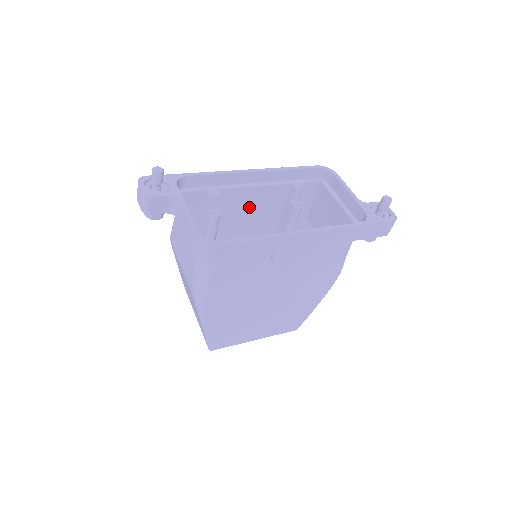
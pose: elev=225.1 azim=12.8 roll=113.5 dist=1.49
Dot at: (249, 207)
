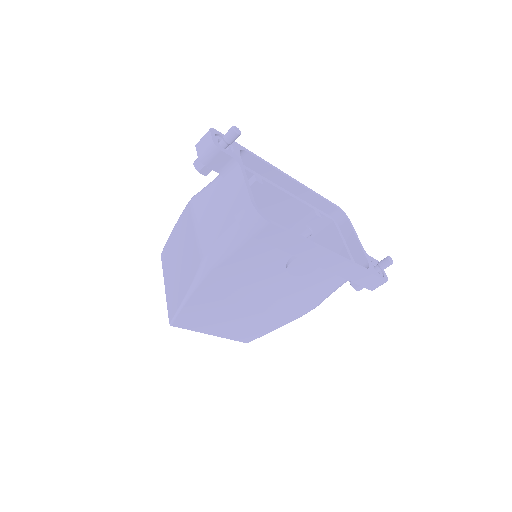
Dot at: (270, 210)
